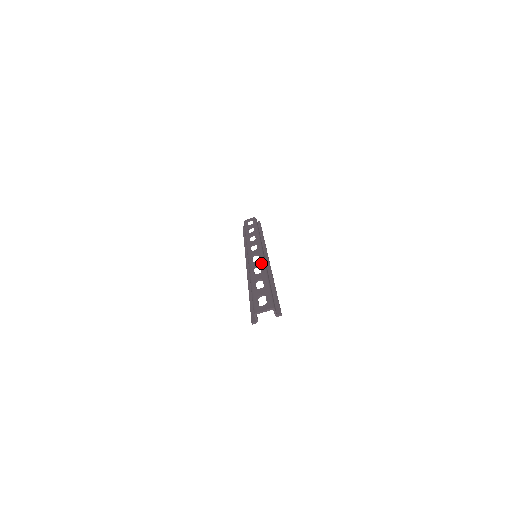
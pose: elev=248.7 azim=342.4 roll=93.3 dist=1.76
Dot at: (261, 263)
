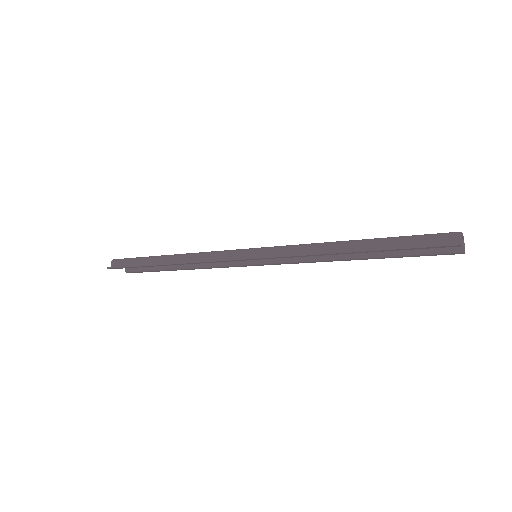
Dot at: occluded
